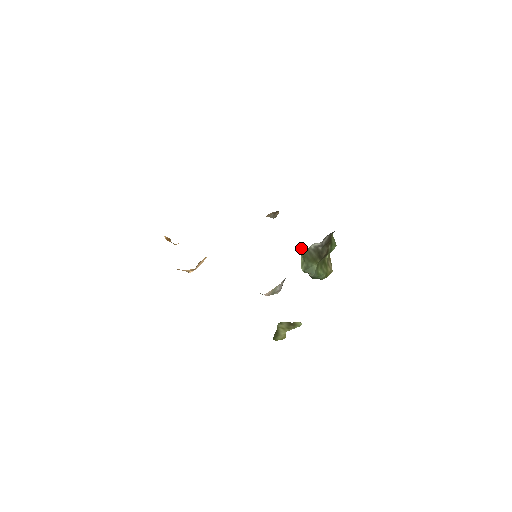
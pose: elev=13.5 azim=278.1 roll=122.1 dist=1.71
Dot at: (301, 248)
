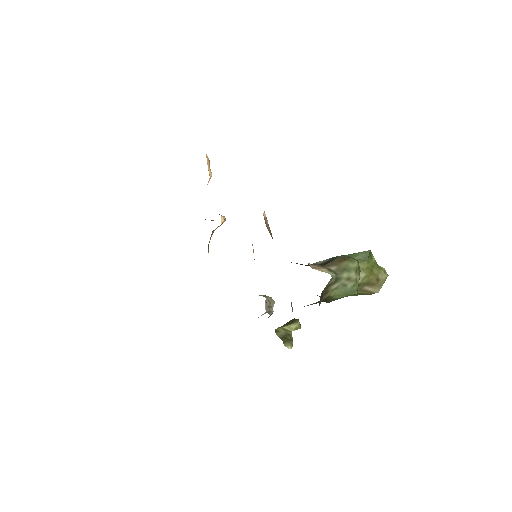
Dot at: occluded
